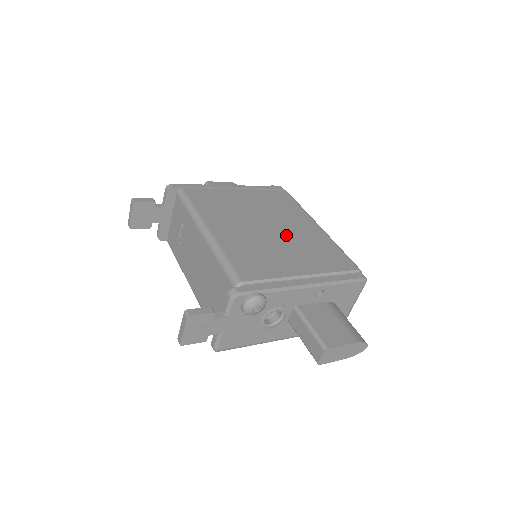
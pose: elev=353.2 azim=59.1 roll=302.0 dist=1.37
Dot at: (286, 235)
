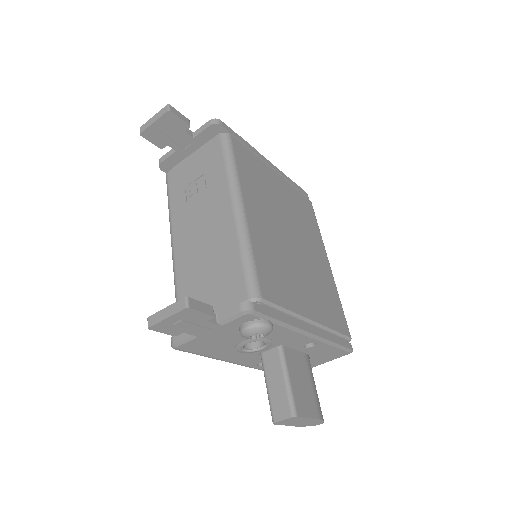
Dot at: (305, 258)
